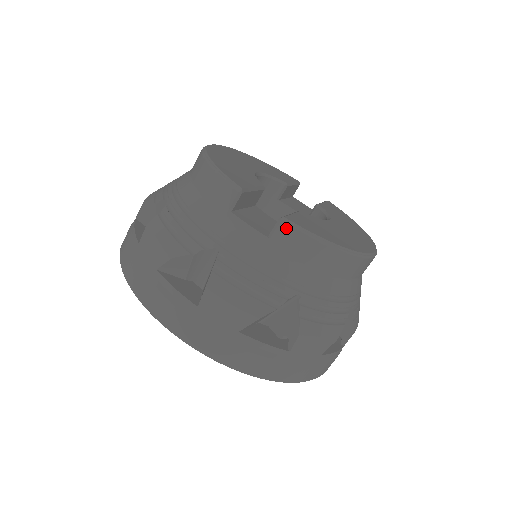
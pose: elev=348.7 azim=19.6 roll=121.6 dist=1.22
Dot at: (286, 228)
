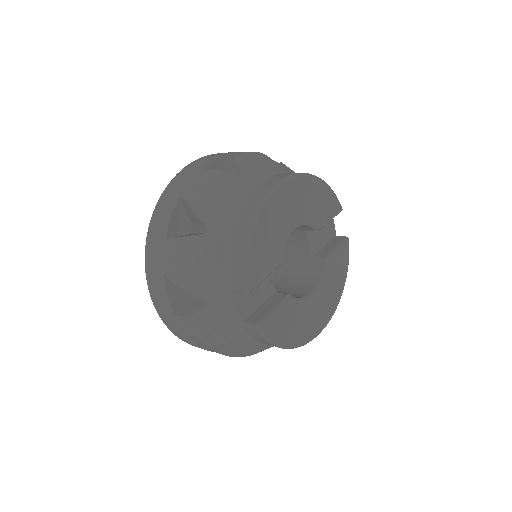
Dot at: (256, 331)
